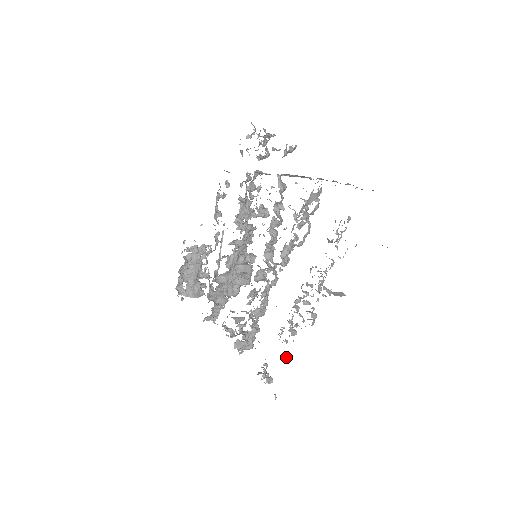
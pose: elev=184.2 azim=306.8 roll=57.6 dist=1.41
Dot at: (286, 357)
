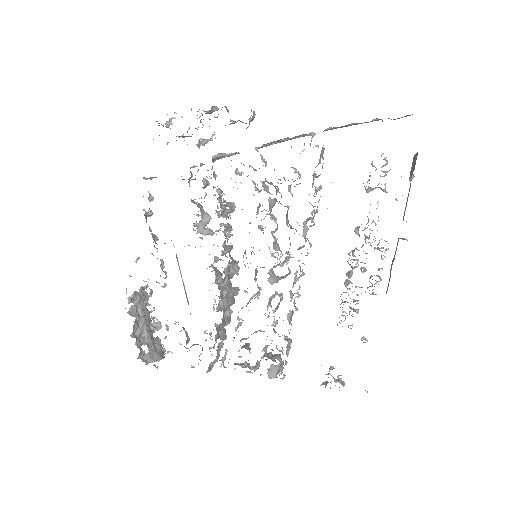
Dot at: (365, 340)
